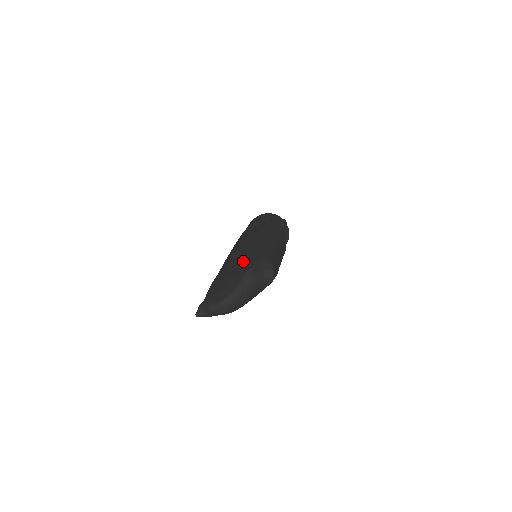
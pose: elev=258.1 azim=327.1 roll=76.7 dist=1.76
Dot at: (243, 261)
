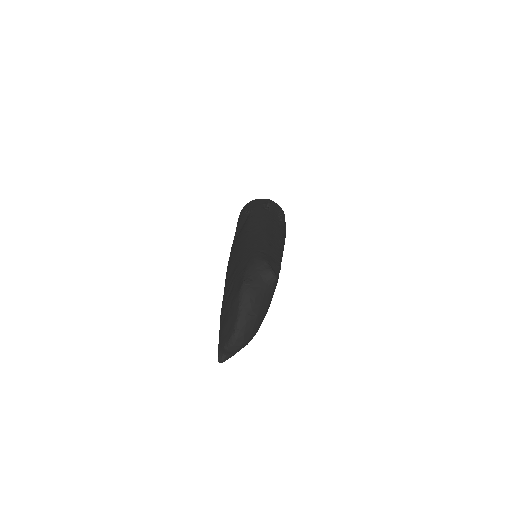
Dot at: (236, 276)
